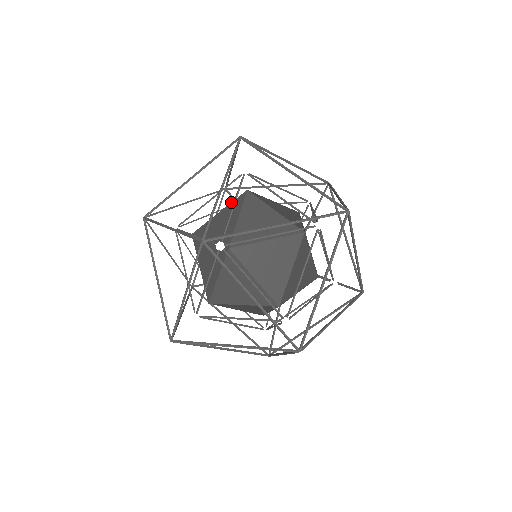
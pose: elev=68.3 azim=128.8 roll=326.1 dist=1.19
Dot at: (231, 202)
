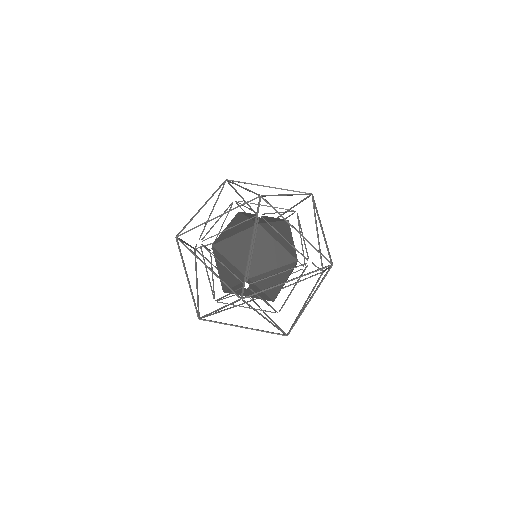
Dot at: occluded
